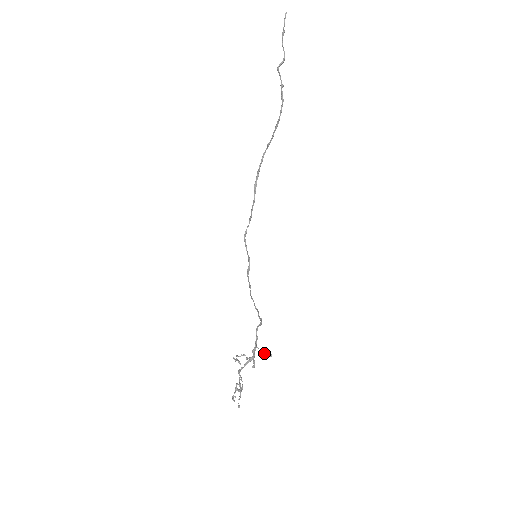
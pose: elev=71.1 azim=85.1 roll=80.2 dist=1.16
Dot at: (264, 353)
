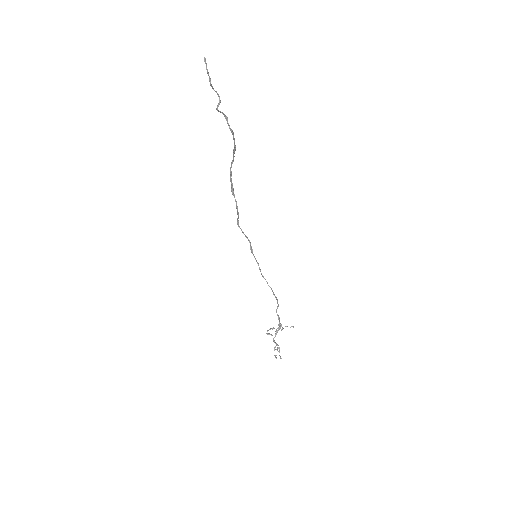
Dot at: occluded
